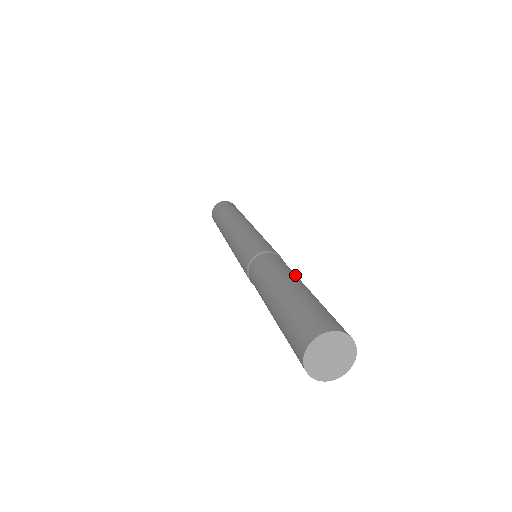
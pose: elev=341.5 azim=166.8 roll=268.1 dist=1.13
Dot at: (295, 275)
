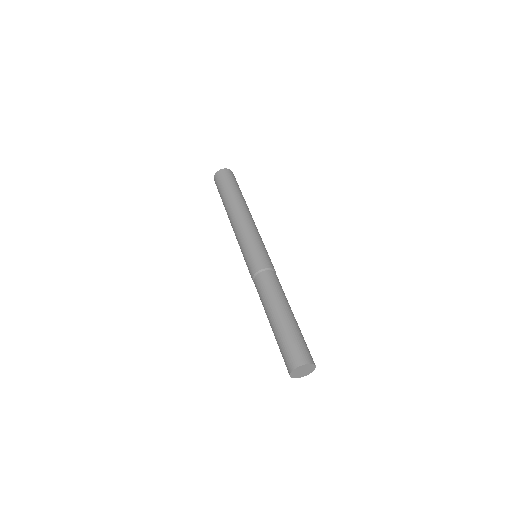
Dot at: occluded
